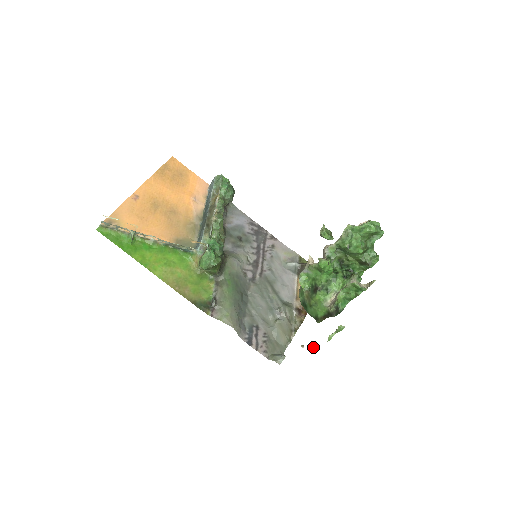
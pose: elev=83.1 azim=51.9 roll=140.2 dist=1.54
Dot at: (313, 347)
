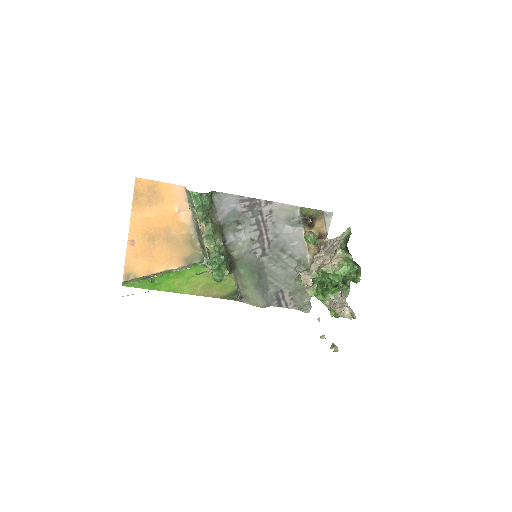
Dot at: (323, 338)
